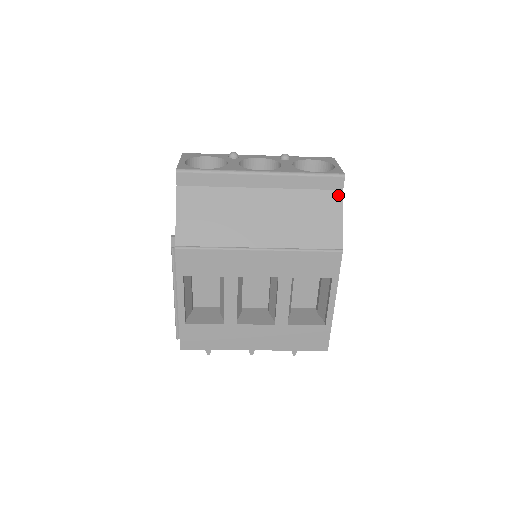
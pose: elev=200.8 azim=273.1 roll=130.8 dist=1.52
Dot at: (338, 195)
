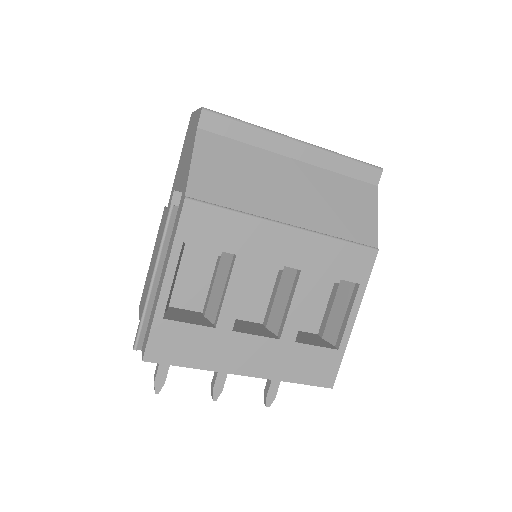
Dot at: (373, 190)
